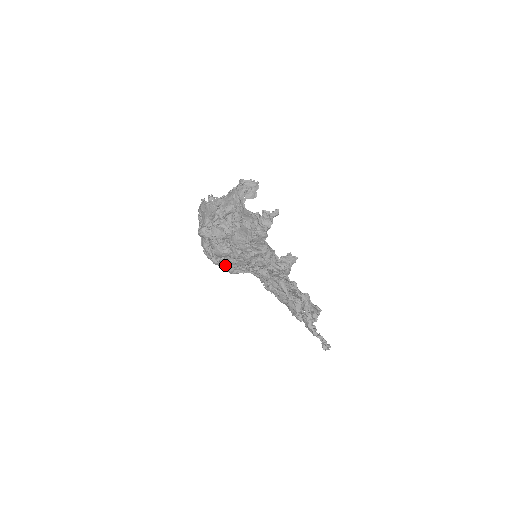
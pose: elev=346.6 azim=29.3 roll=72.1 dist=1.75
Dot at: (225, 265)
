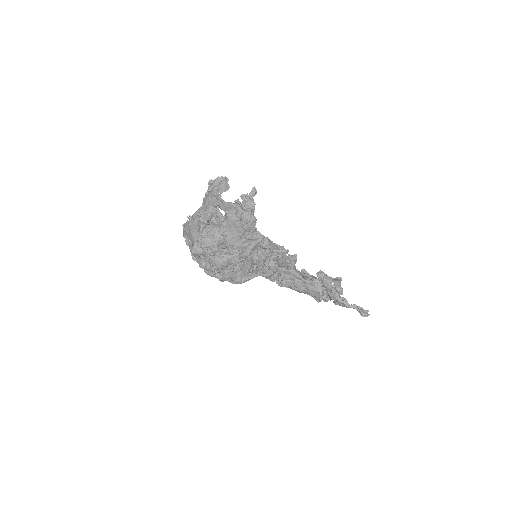
Dot at: (231, 277)
